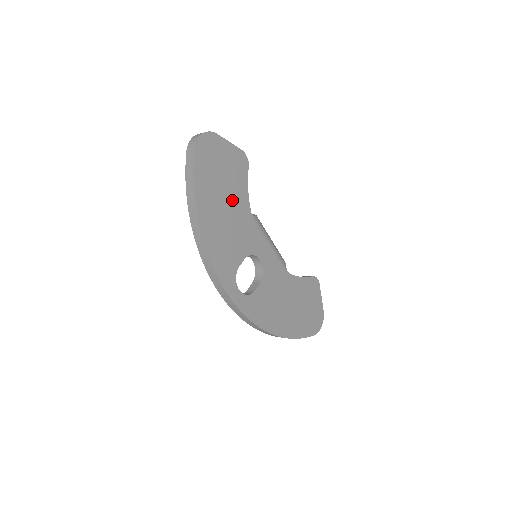
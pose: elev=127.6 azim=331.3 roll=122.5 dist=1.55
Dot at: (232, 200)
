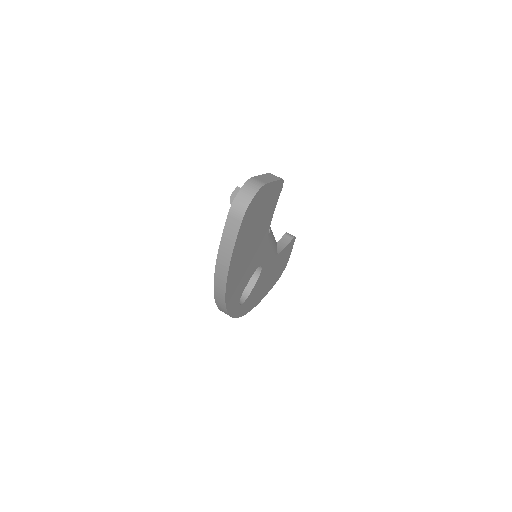
Dot at: (257, 238)
